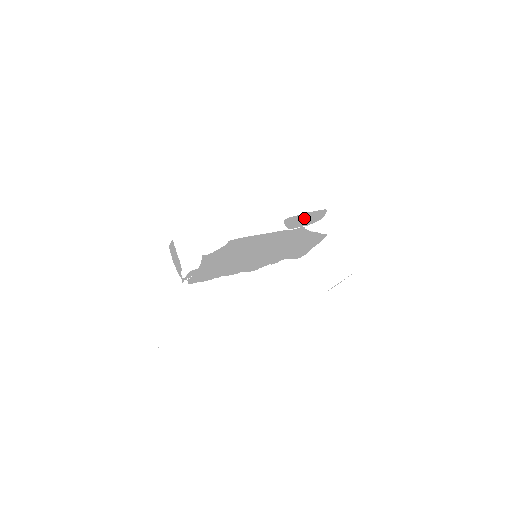
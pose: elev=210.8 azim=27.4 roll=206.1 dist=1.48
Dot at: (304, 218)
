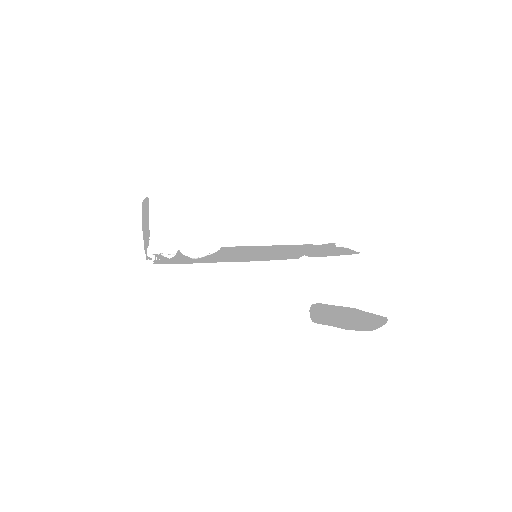
Dot at: (345, 315)
